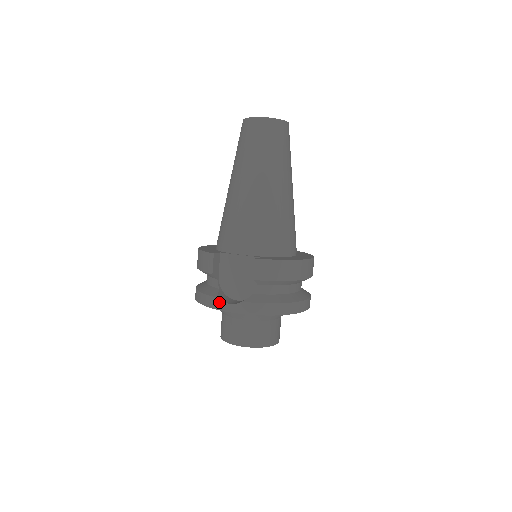
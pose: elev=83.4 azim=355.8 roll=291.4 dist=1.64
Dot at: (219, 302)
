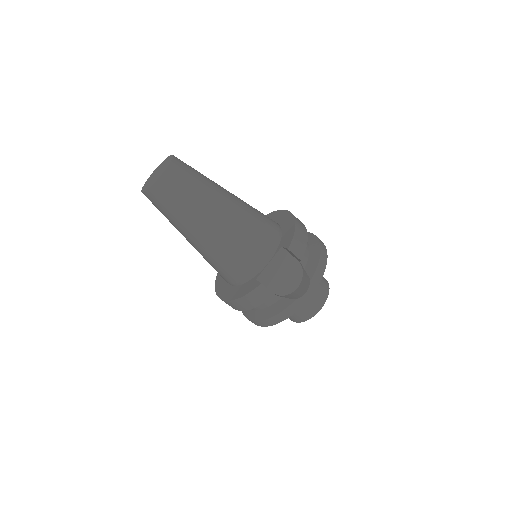
Dot at: (299, 301)
